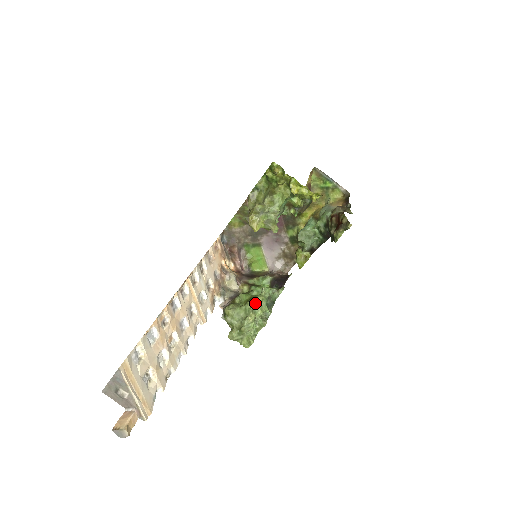
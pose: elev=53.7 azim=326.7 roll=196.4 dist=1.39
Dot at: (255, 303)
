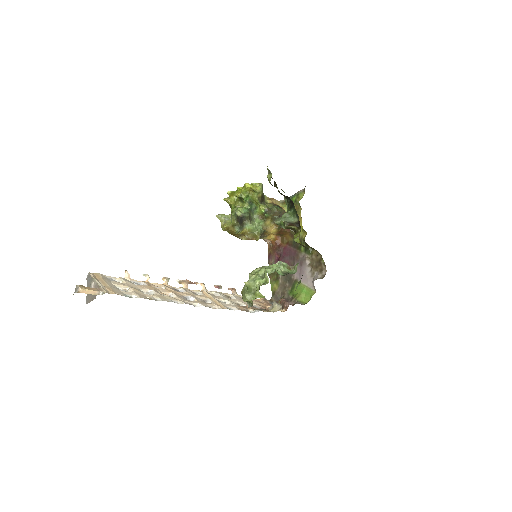
Dot at: (256, 269)
